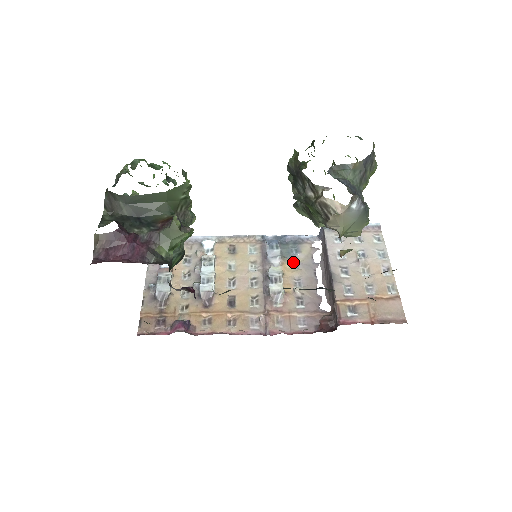
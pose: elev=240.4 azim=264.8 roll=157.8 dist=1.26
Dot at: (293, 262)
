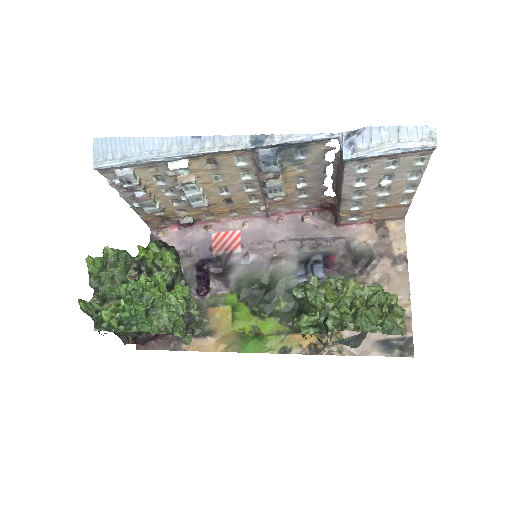
Dot at: (297, 165)
